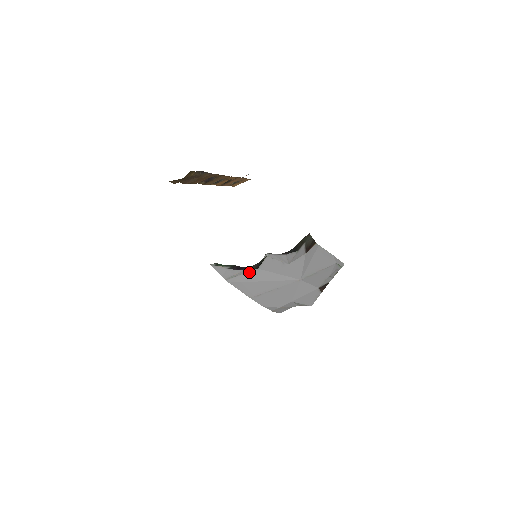
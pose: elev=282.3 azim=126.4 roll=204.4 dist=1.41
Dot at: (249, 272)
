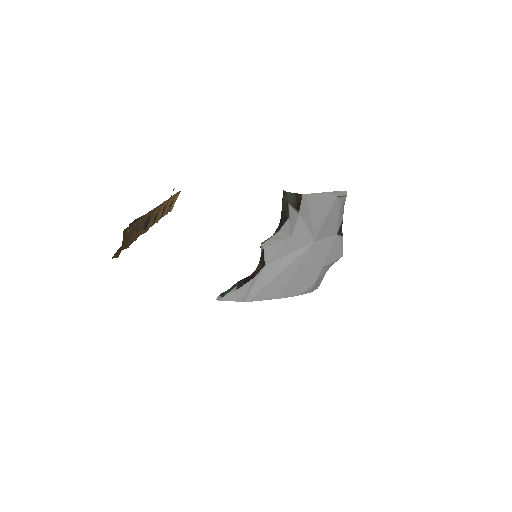
Dot at: (259, 276)
